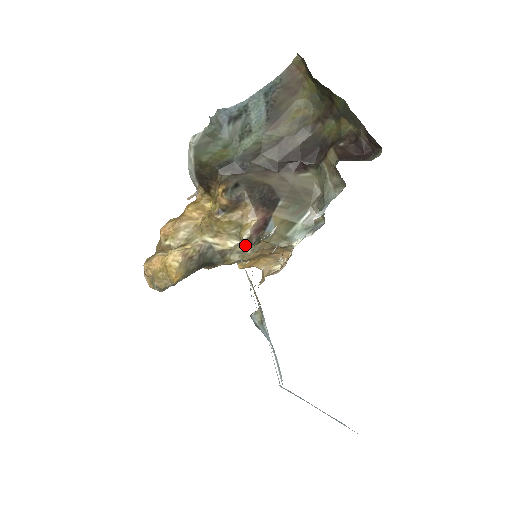
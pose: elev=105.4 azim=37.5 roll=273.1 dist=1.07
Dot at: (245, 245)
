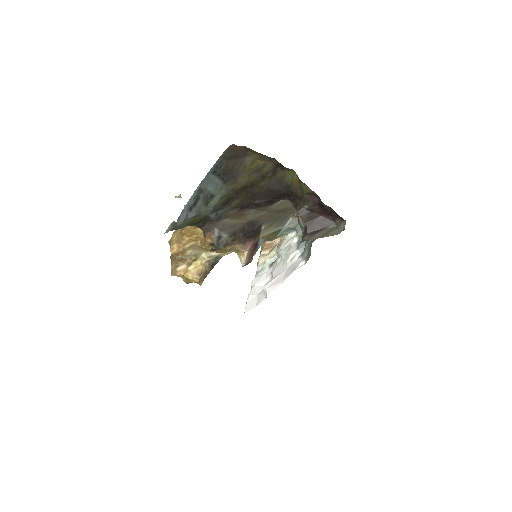
Dot at: occluded
